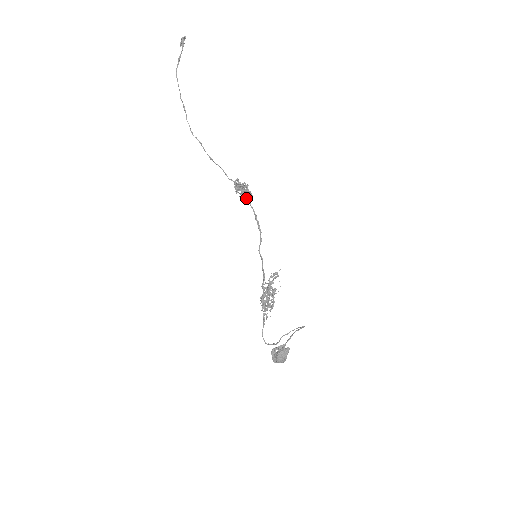
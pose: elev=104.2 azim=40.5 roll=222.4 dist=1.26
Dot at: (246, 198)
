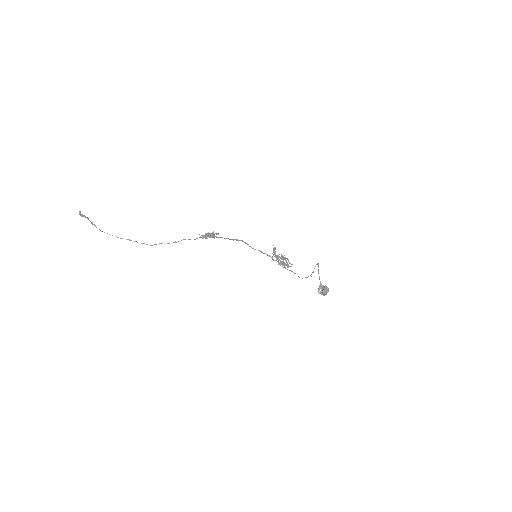
Dot at: occluded
